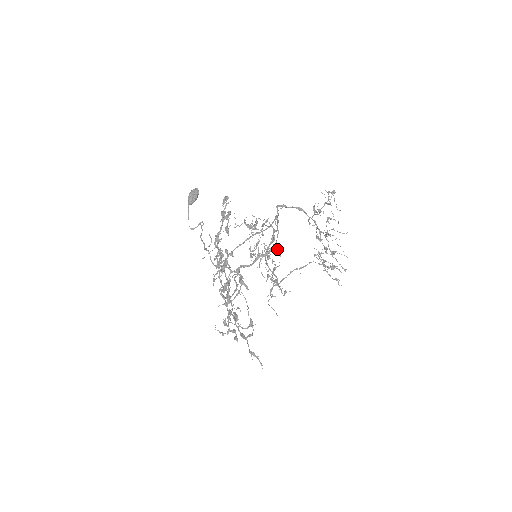
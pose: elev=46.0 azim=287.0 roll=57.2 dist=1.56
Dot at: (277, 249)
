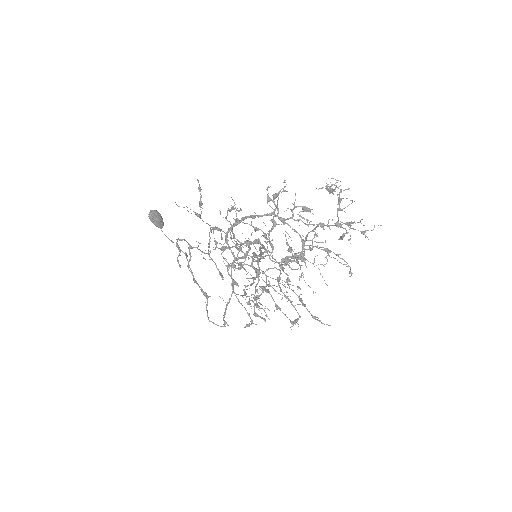
Dot at: occluded
